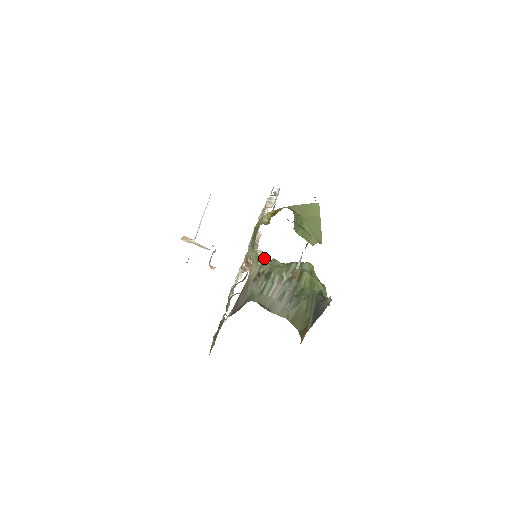
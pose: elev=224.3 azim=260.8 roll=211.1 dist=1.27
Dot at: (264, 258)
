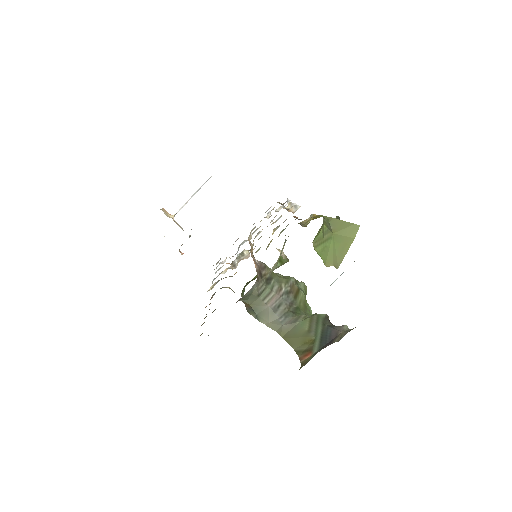
Dot at: (284, 260)
